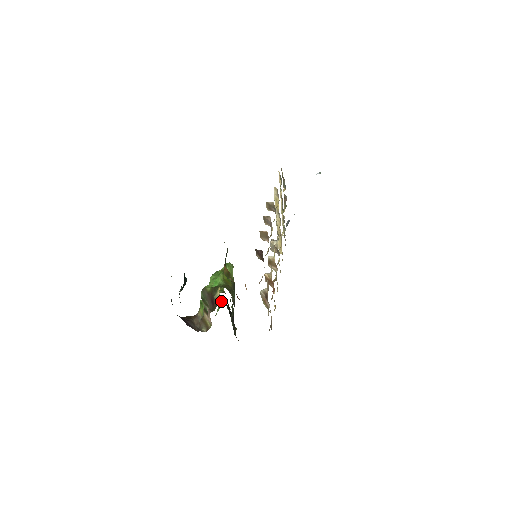
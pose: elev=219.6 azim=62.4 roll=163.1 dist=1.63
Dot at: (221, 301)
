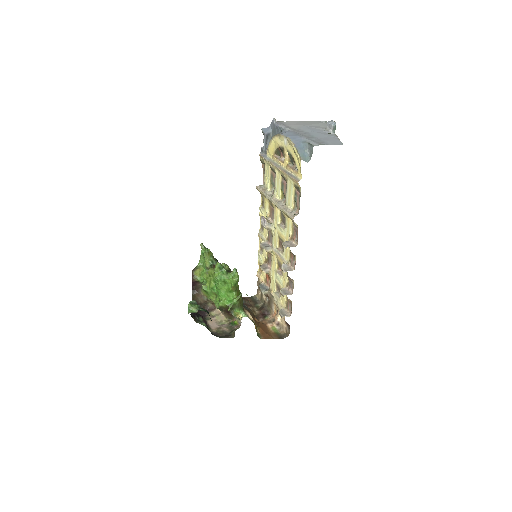
Dot at: (203, 248)
